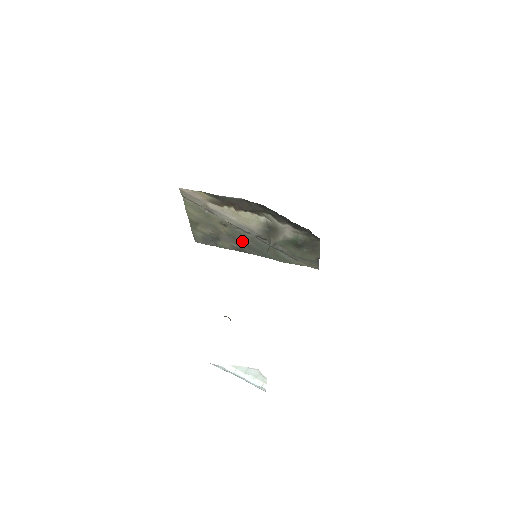
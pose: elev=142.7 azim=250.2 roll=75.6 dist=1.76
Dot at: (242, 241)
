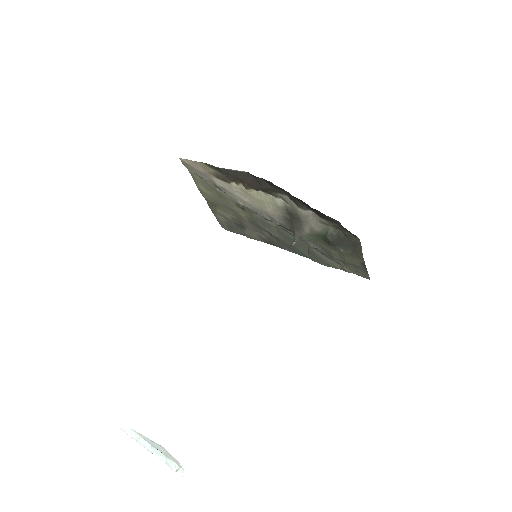
Dot at: (267, 231)
